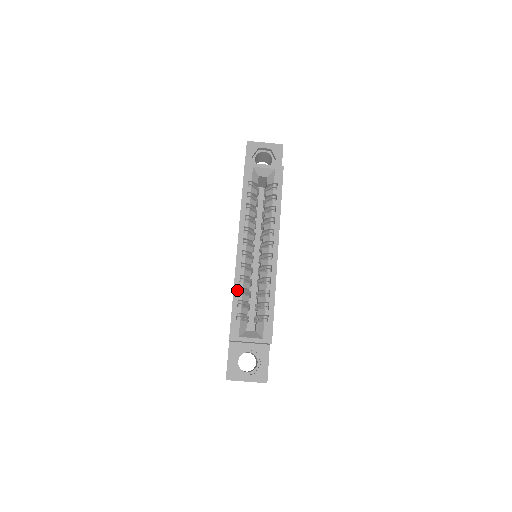
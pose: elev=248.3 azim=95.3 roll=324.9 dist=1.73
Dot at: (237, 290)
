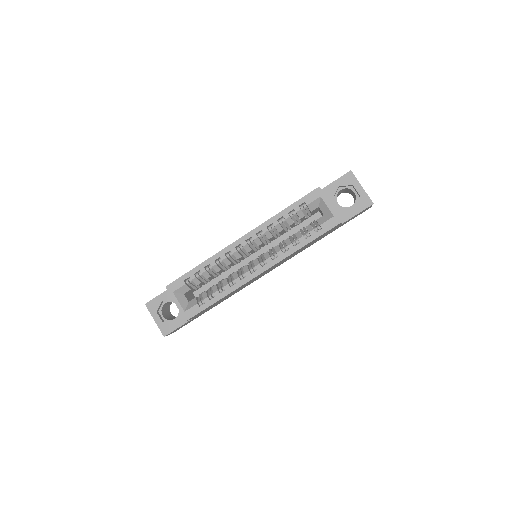
Dot at: (206, 264)
